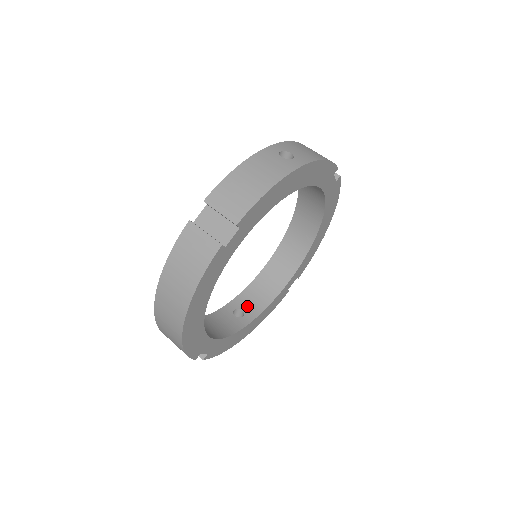
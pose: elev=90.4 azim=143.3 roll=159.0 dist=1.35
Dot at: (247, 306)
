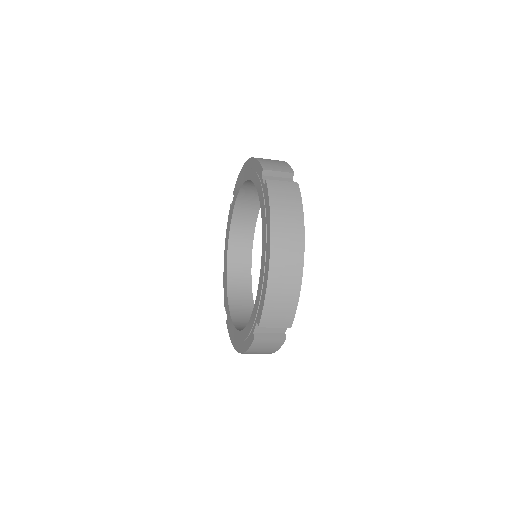
Dot at: occluded
